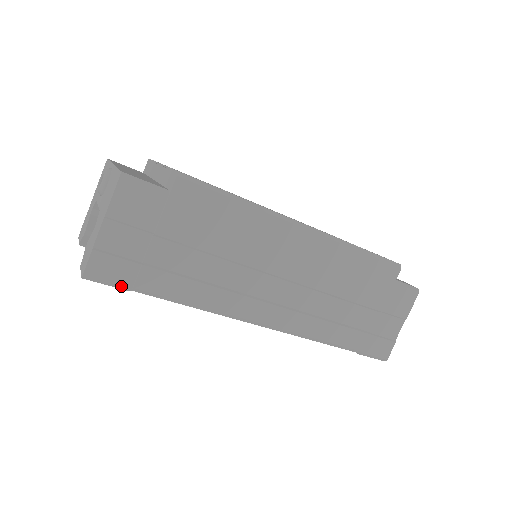
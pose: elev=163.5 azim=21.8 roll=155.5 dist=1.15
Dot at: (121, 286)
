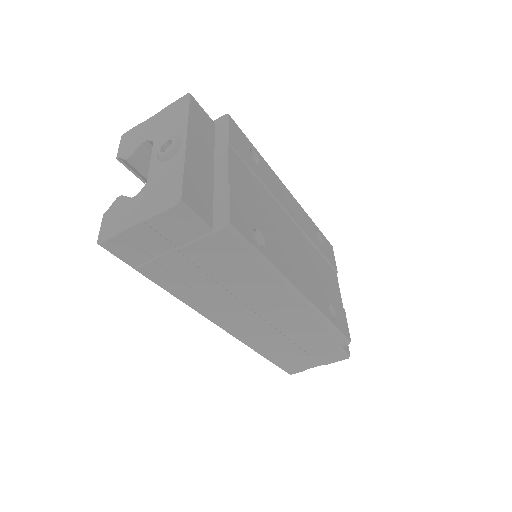
Dot at: (126, 263)
